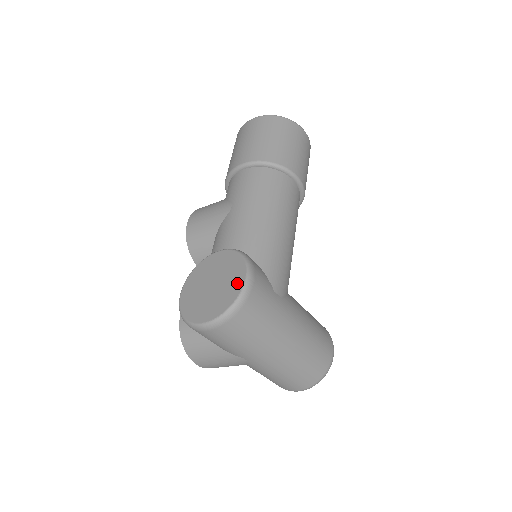
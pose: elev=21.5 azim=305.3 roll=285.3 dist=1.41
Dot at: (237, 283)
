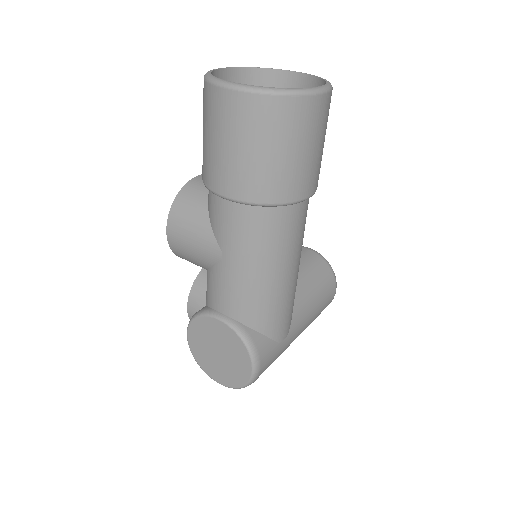
Dot at: (244, 372)
